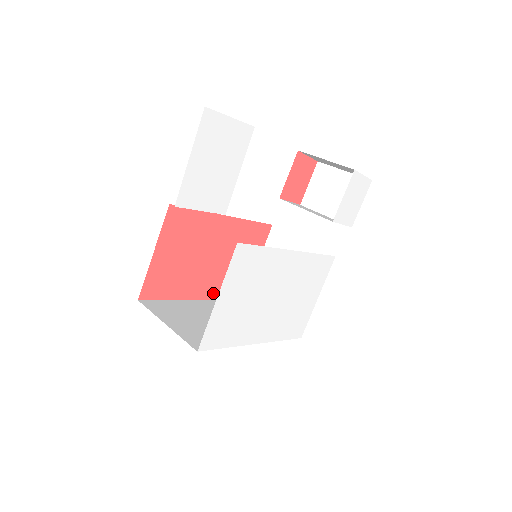
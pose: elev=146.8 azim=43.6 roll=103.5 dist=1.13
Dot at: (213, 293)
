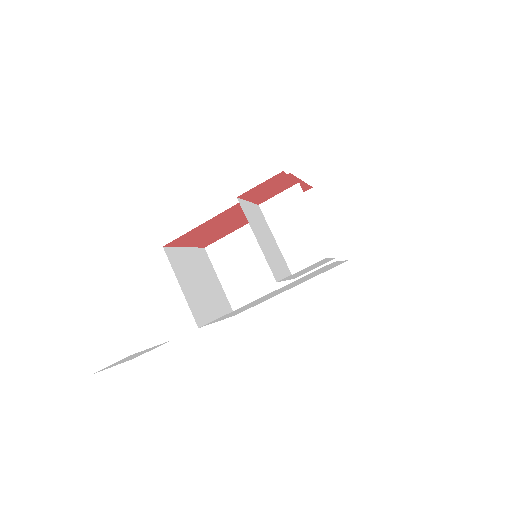
Dot at: occluded
